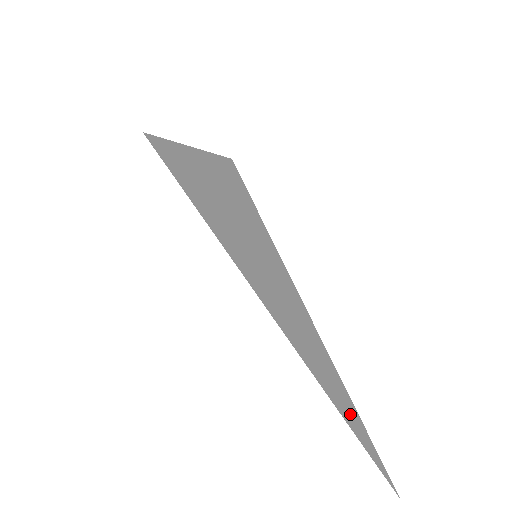
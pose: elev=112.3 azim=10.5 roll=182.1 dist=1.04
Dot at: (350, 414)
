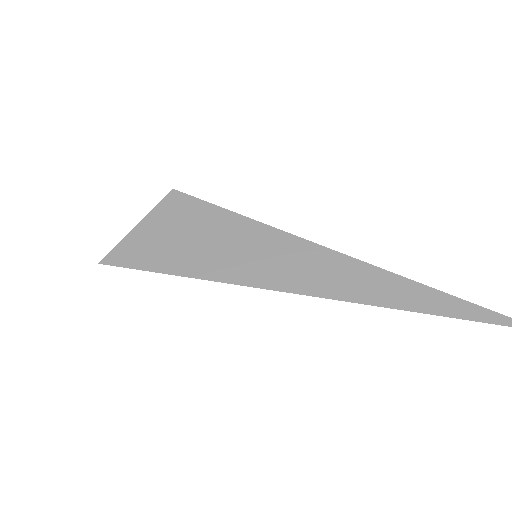
Dot at: (443, 304)
